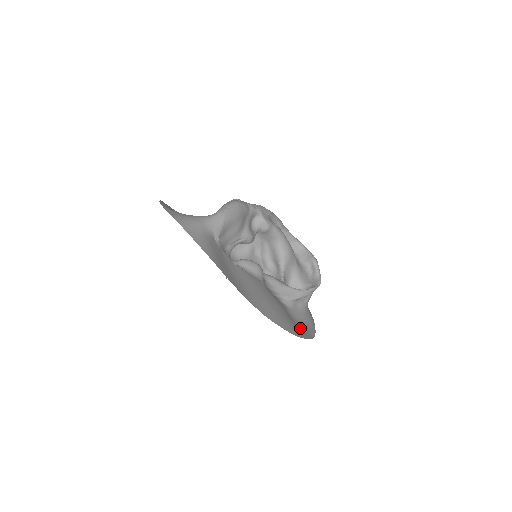
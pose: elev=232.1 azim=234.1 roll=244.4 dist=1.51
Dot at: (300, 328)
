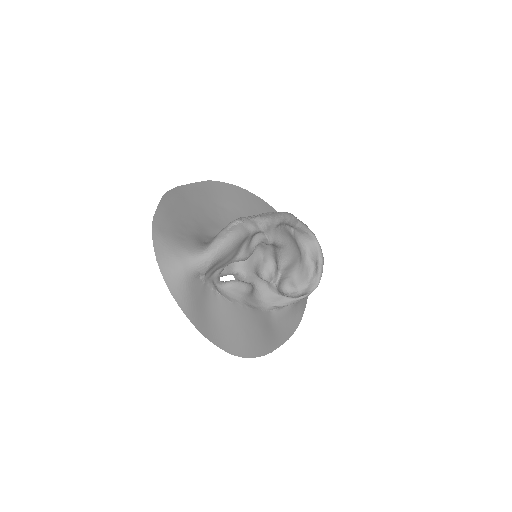
Dot at: (279, 333)
